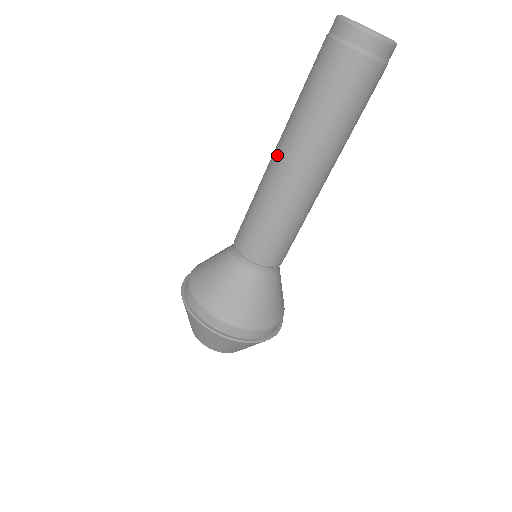
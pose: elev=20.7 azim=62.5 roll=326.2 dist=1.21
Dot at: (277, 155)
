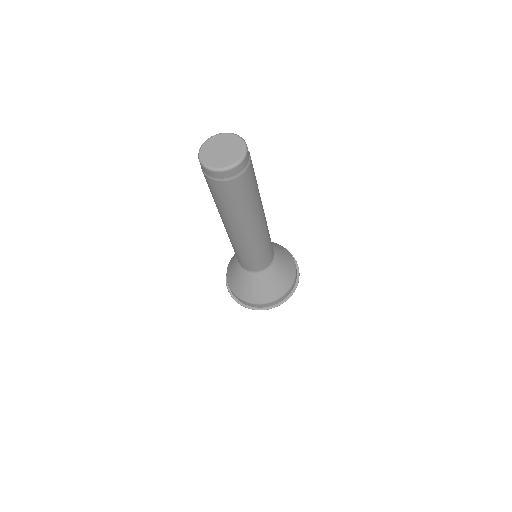
Dot at: occluded
